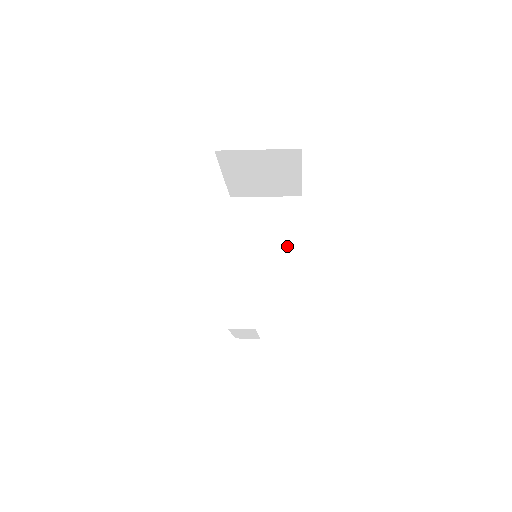
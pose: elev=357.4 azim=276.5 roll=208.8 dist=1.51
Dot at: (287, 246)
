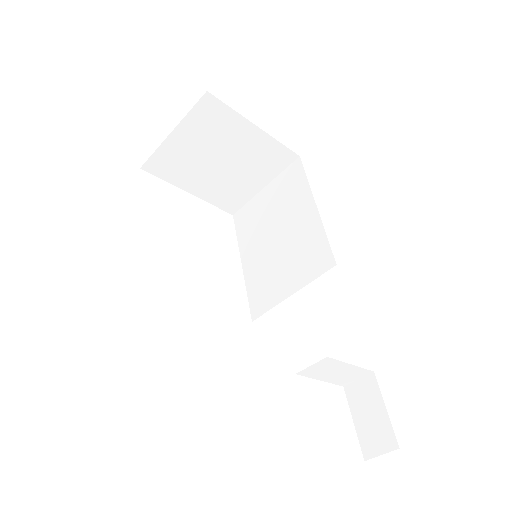
Dot at: (302, 223)
